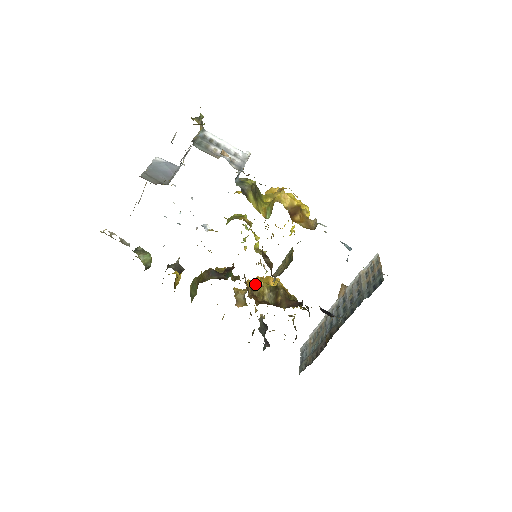
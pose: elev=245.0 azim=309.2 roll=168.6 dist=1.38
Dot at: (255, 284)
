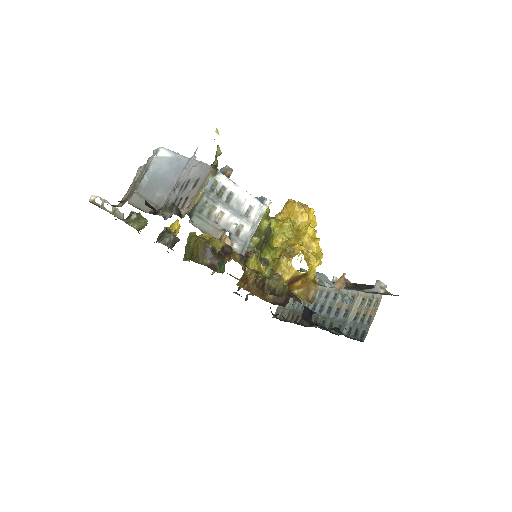
Dot at: occluded
